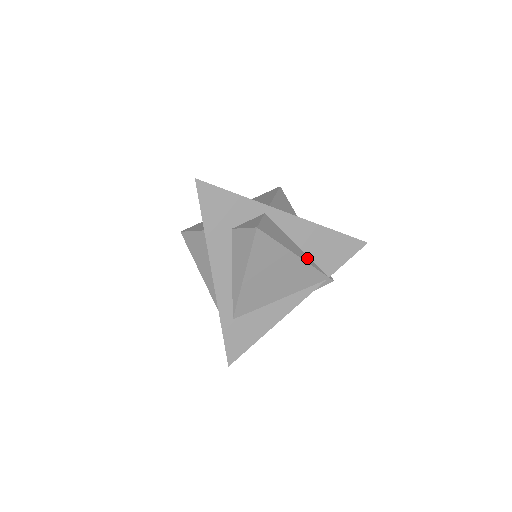
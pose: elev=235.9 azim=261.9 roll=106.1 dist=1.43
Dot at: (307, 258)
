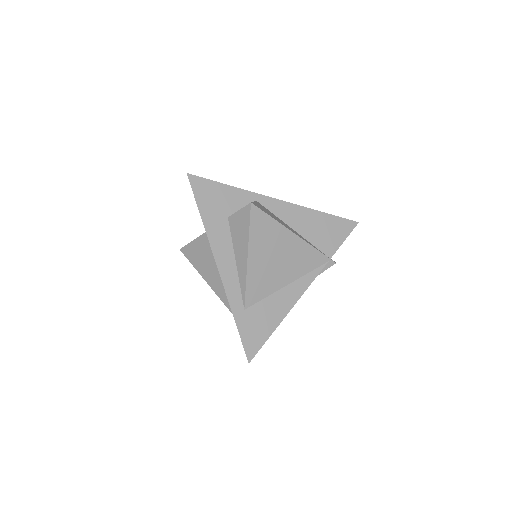
Dot at: (305, 240)
